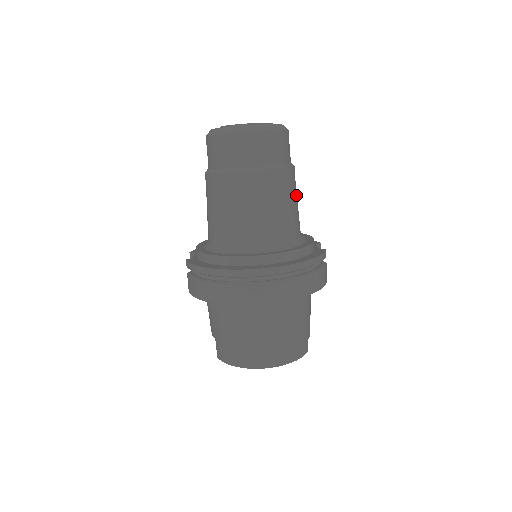
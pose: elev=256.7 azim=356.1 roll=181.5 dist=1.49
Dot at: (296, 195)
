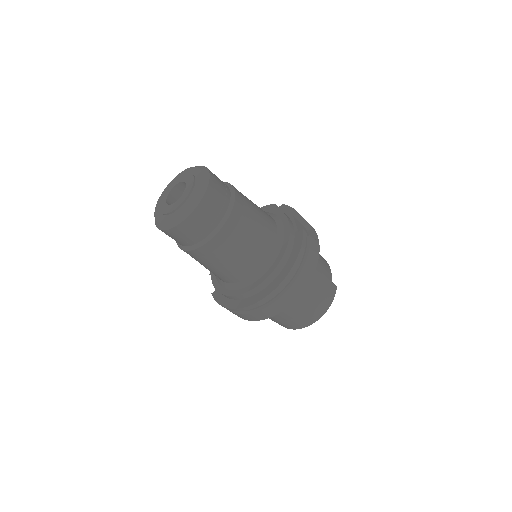
Dot at: (252, 213)
